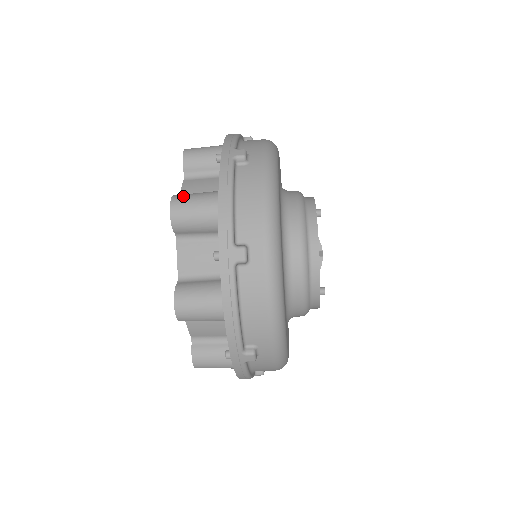
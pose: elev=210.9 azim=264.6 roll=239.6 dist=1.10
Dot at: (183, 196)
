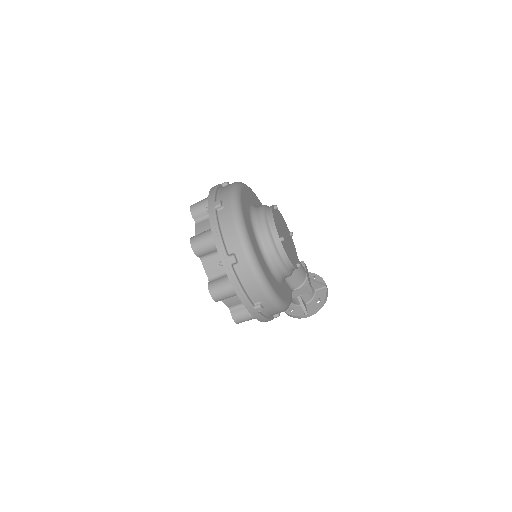
Dot at: occluded
